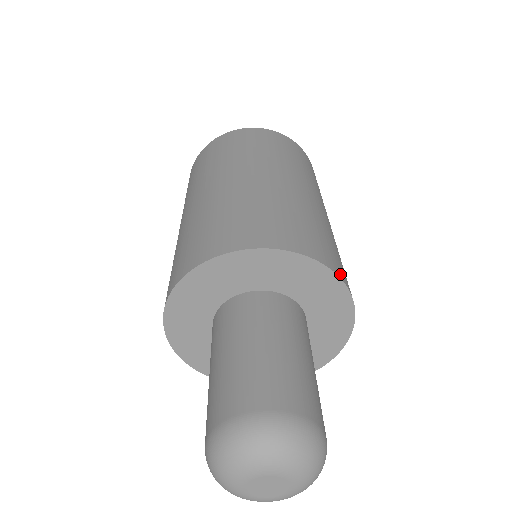
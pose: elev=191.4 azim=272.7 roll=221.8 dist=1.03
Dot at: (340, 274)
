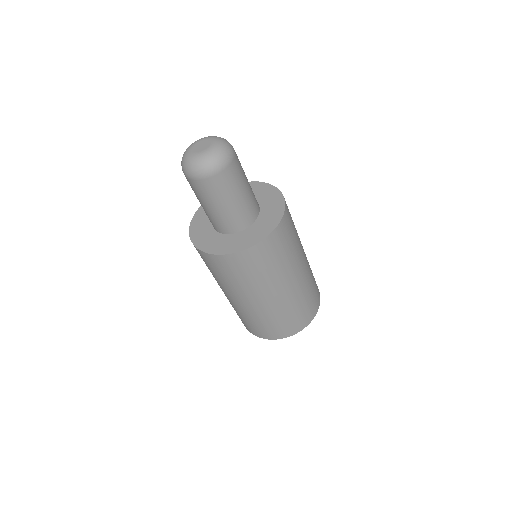
Dot at: occluded
